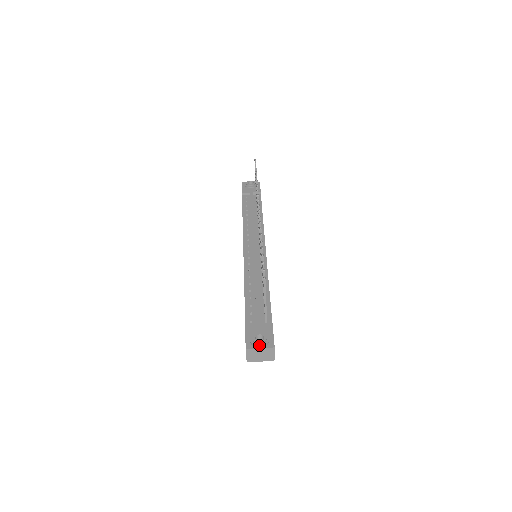
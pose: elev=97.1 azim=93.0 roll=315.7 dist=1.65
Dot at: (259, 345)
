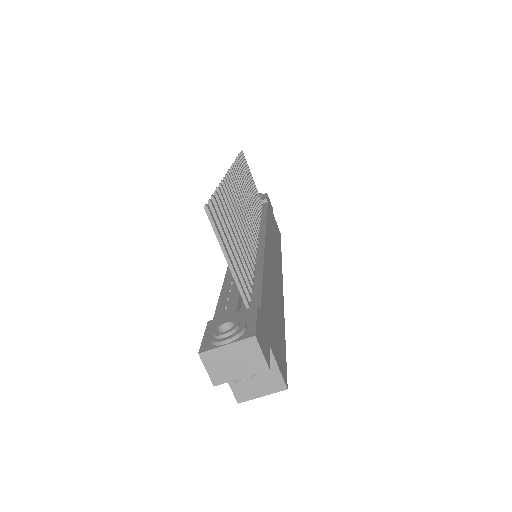
Dot at: (223, 338)
